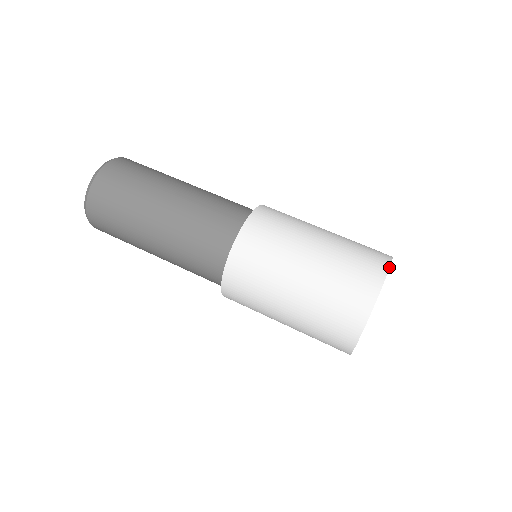
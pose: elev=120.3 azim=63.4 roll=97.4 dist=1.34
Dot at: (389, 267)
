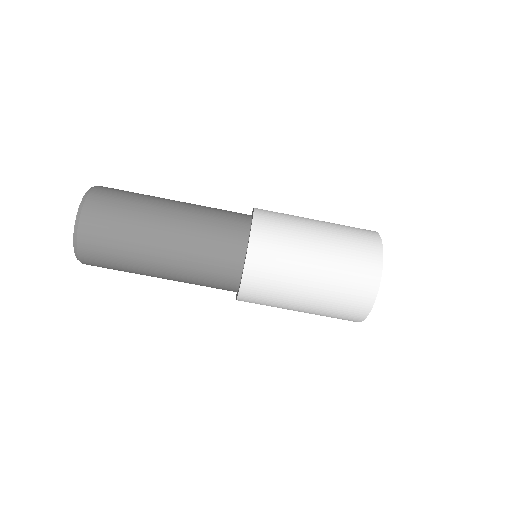
Dot at: occluded
